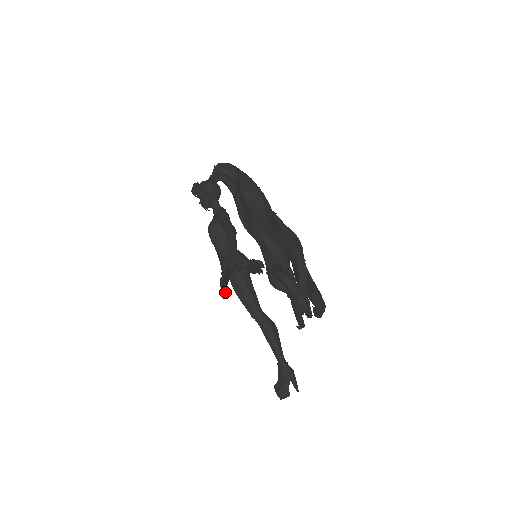
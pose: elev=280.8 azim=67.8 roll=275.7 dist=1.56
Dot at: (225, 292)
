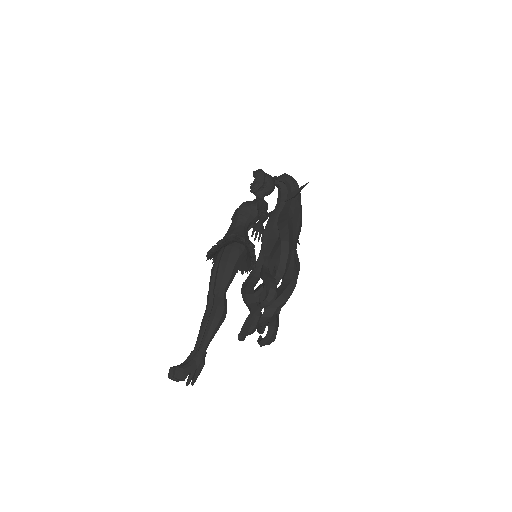
Dot at: (207, 258)
